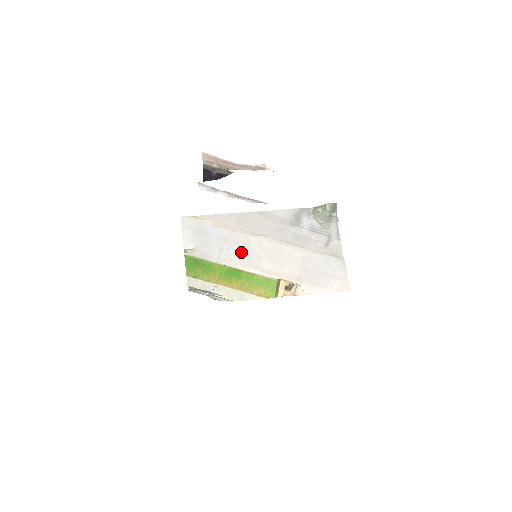
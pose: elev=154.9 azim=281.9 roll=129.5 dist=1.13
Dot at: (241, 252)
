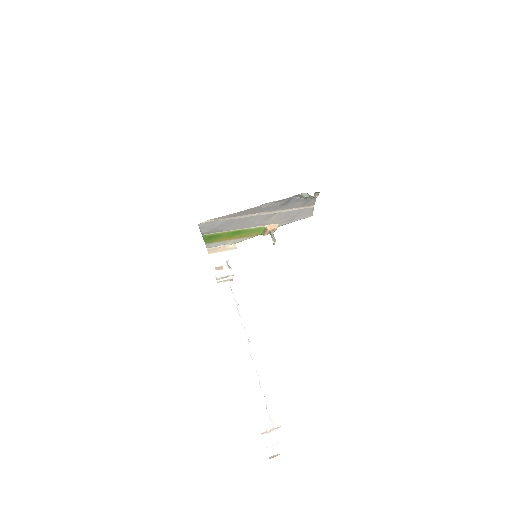
Dot at: (242, 224)
